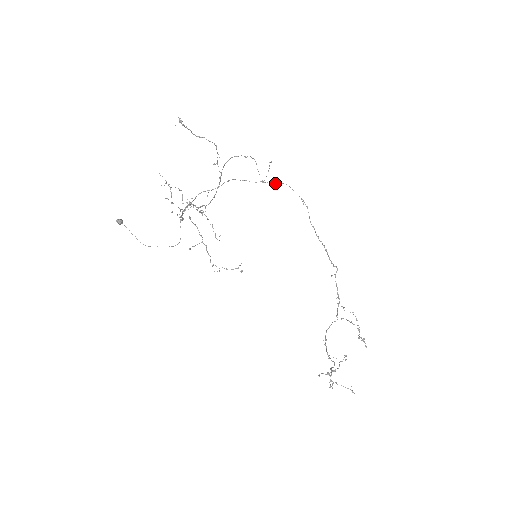
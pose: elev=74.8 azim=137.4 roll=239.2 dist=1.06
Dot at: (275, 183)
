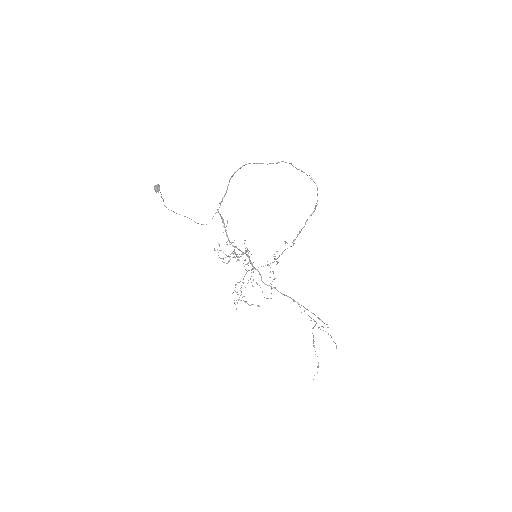
Dot at: (310, 178)
